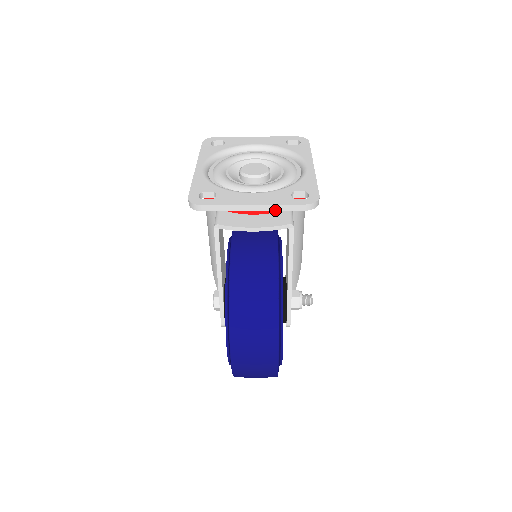
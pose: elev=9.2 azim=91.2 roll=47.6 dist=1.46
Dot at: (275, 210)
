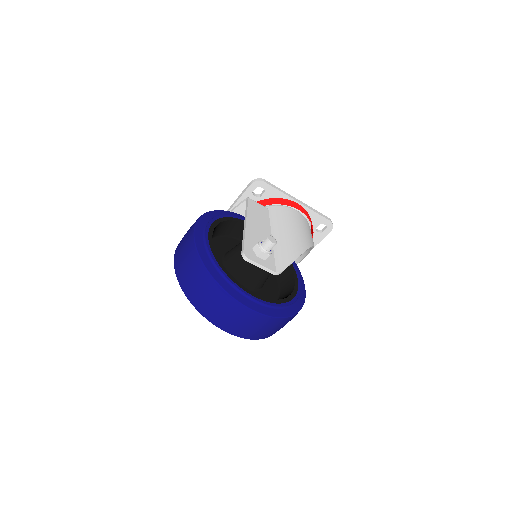
Dot at: (240, 198)
